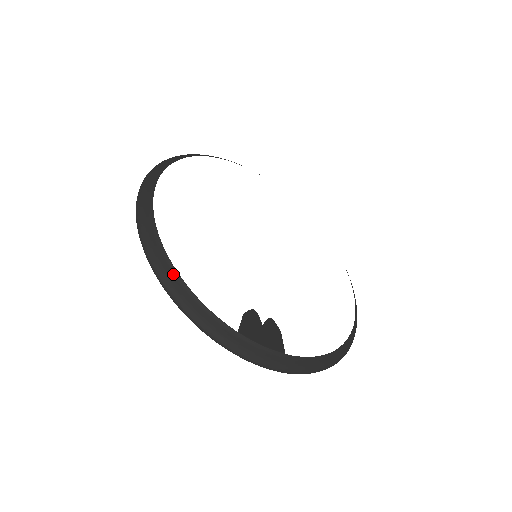
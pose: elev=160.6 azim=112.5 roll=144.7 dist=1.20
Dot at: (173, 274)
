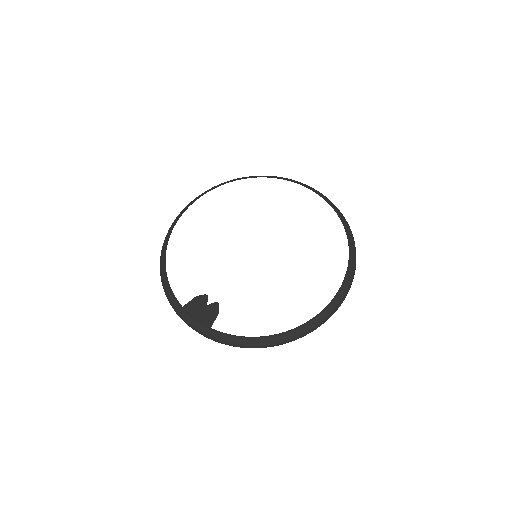
Dot at: (164, 266)
